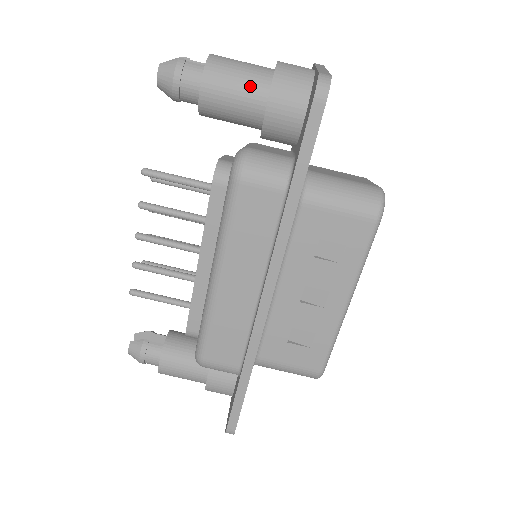
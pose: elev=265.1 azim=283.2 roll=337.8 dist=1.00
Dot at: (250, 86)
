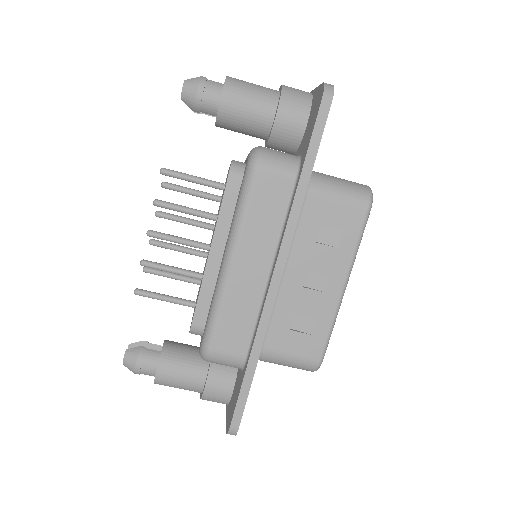
Dot at: (262, 99)
